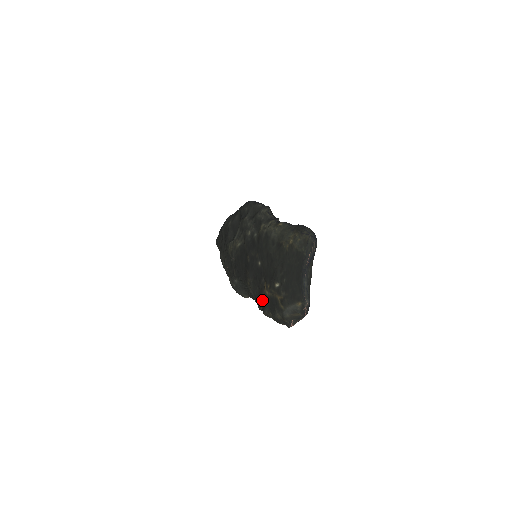
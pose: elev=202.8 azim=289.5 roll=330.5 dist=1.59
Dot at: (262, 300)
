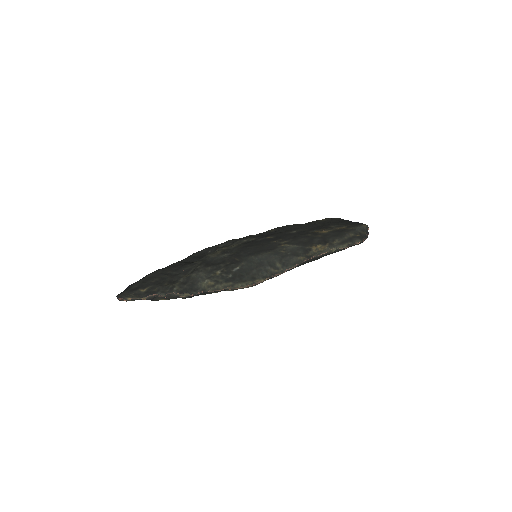
Dot at: (319, 239)
